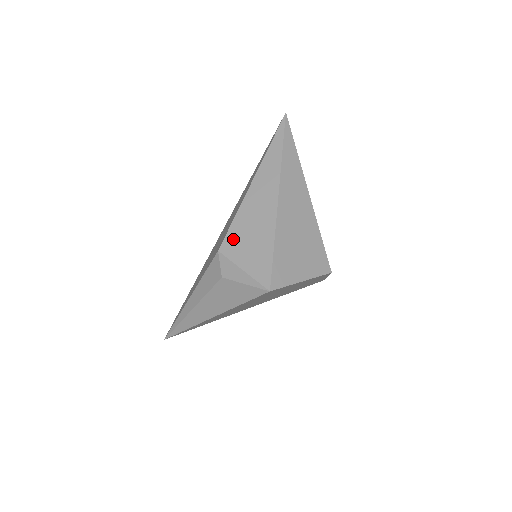
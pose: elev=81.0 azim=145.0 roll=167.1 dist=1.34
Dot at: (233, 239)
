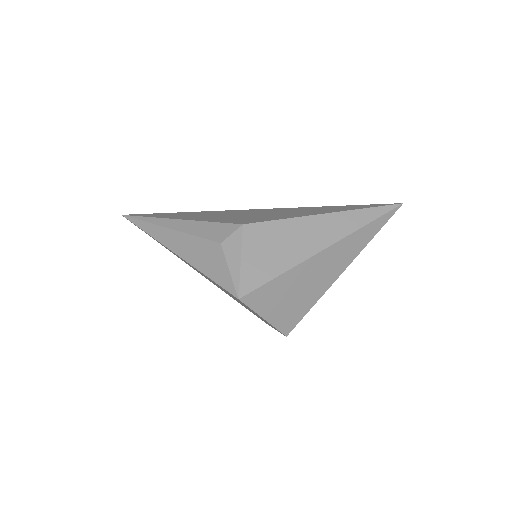
Dot at: (263, 231)
